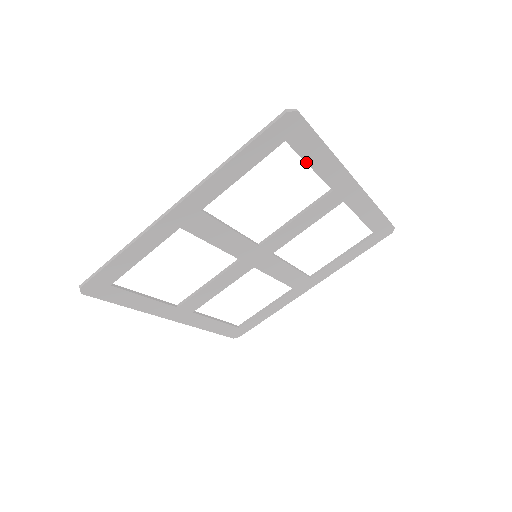
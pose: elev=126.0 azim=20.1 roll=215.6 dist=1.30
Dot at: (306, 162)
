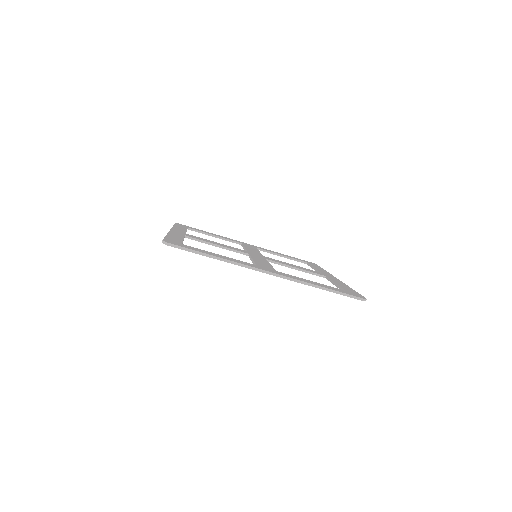
Dot at: (337, 287)
